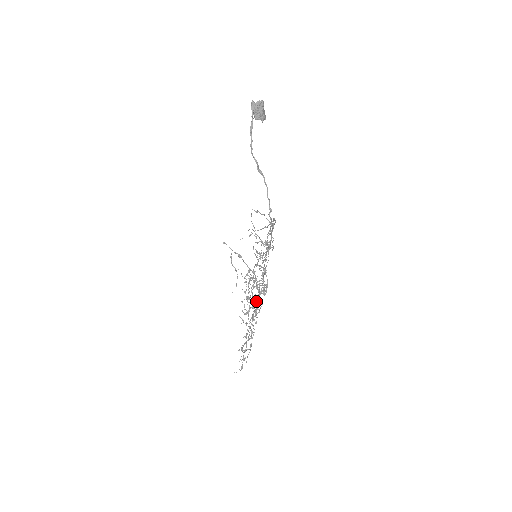
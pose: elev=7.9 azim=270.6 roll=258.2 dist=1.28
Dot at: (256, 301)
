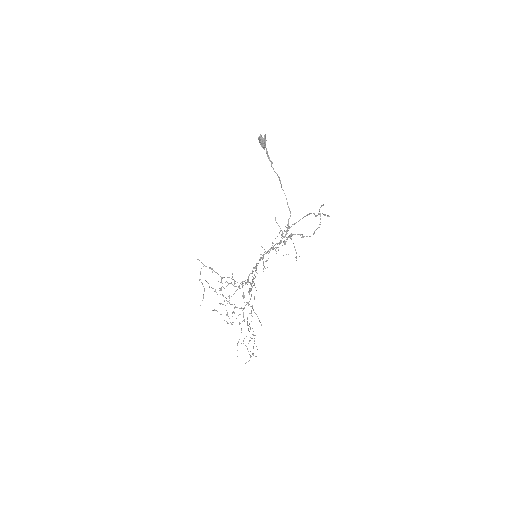
Dot at: occluded
